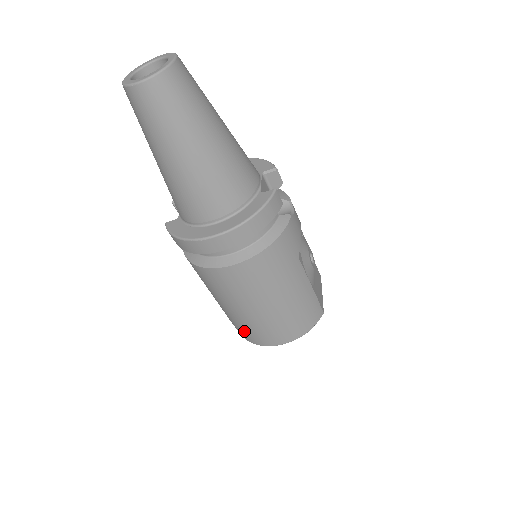
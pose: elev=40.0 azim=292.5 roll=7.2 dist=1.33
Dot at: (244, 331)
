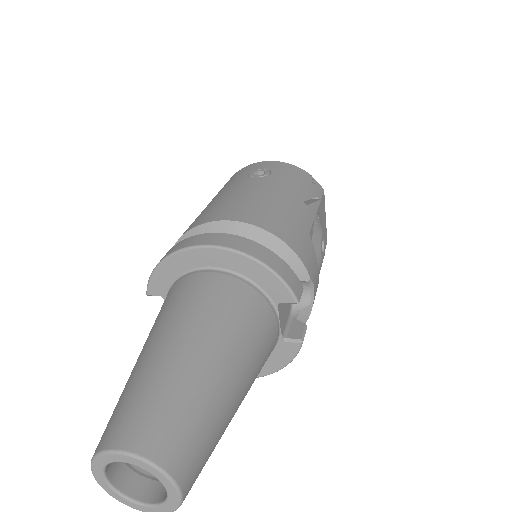
Dot at: occluded
